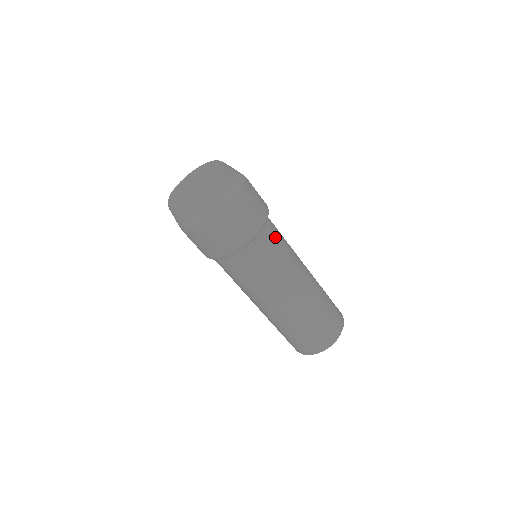
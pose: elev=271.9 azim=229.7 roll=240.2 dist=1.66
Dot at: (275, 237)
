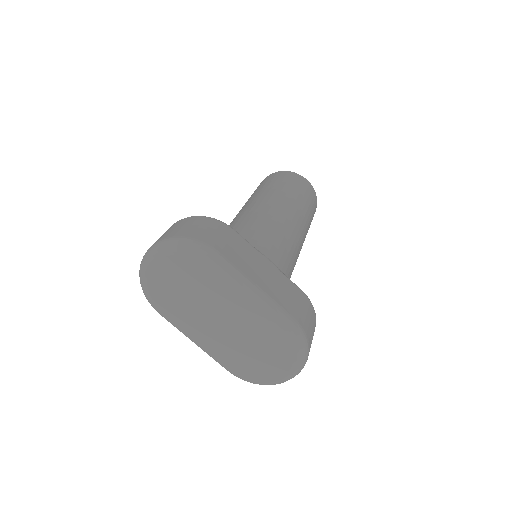
Dot at: (291, 264)
